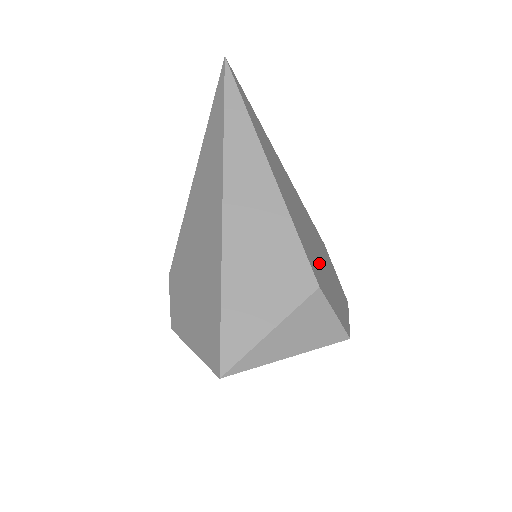
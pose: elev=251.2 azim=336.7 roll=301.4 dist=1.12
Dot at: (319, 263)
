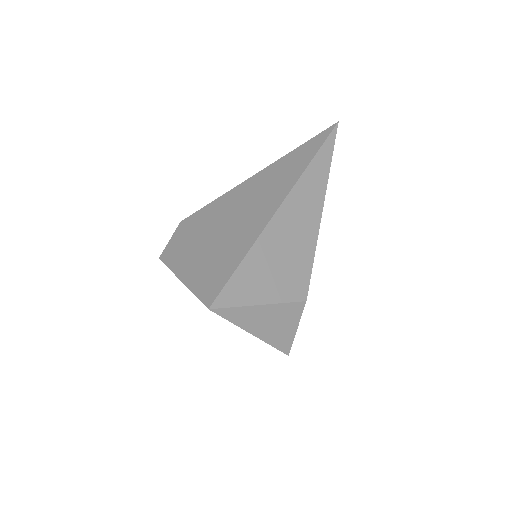
Dot at: occluded
